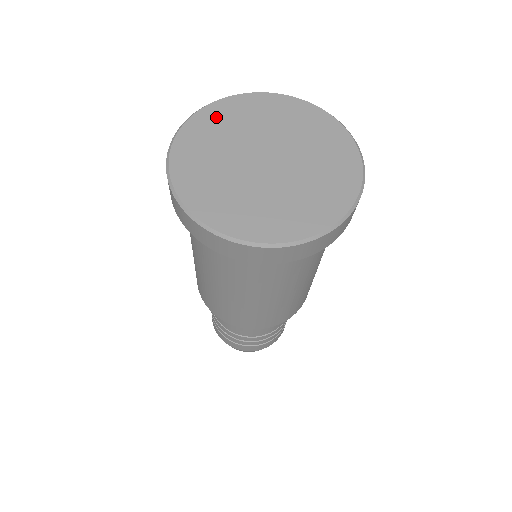
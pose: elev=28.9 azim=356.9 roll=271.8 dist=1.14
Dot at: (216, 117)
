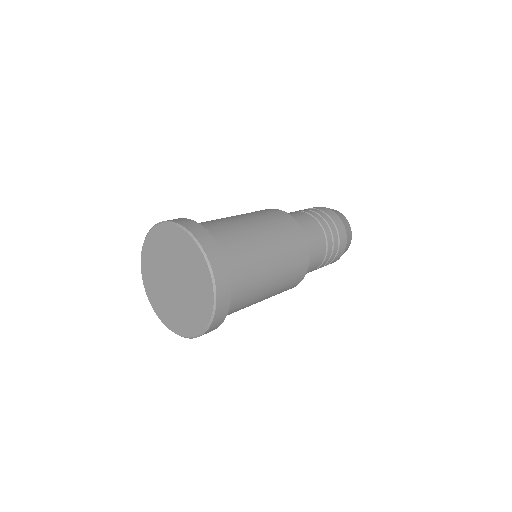
Dot at: (147, 268)
